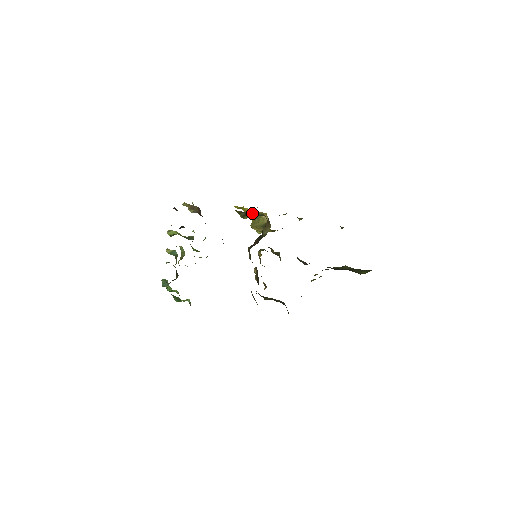
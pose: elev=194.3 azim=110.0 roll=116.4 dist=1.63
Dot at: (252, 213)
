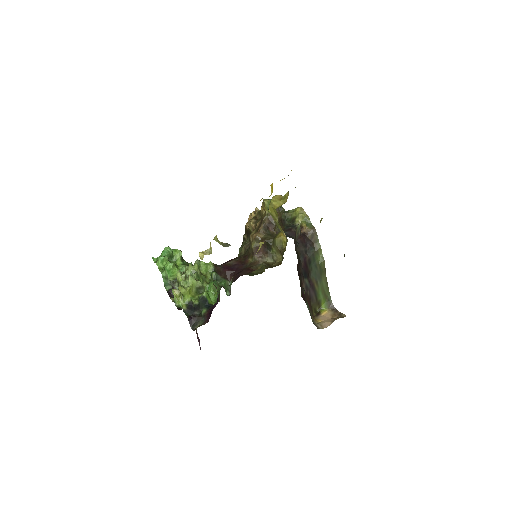
Dot at: occluded
